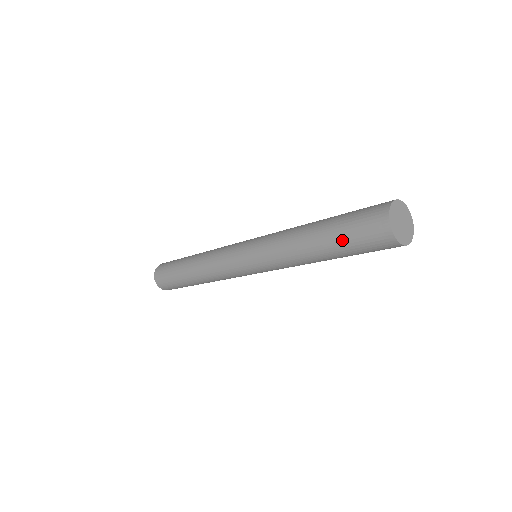
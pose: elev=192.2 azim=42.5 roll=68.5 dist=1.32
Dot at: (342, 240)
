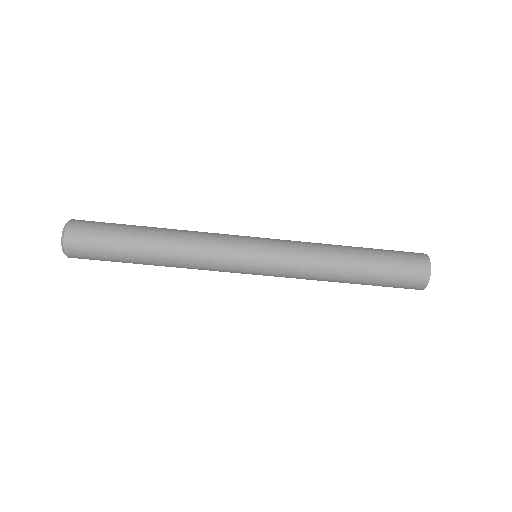
Dot at: (385, 262)
